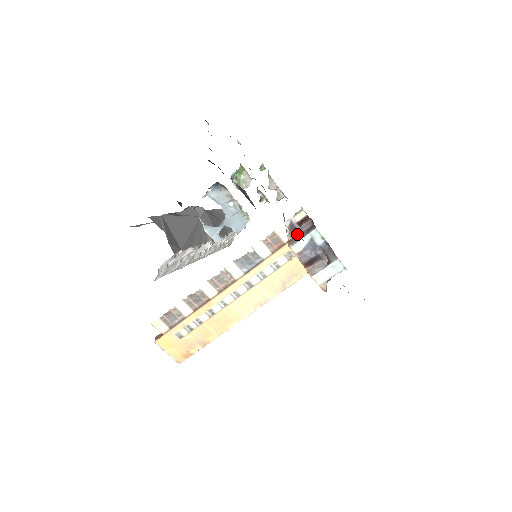
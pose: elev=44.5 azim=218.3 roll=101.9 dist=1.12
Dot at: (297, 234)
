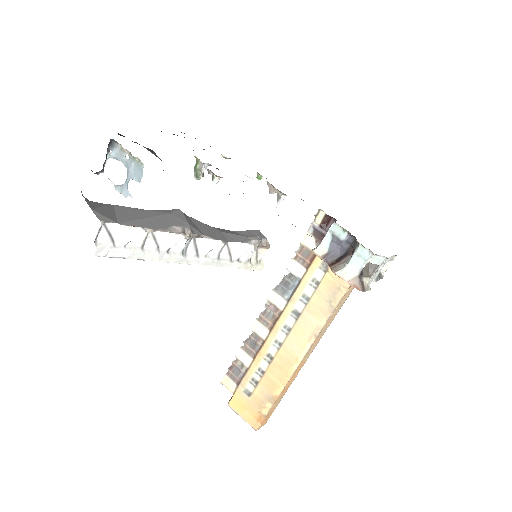
Dot at: occluded
